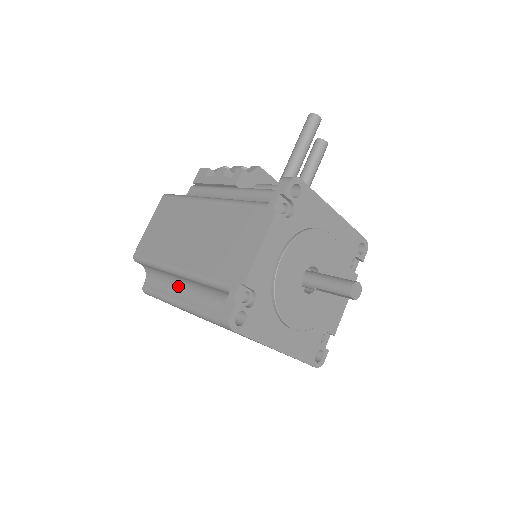
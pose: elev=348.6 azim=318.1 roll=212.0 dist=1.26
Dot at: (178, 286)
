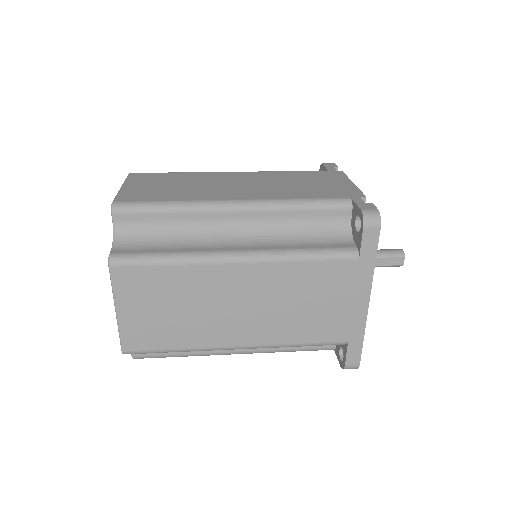
Dot at: (210, 239)
